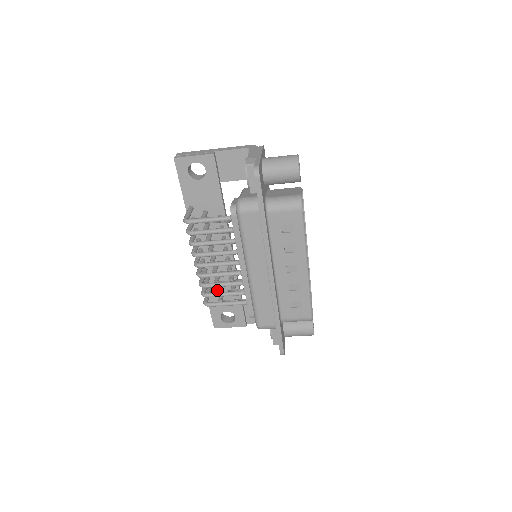
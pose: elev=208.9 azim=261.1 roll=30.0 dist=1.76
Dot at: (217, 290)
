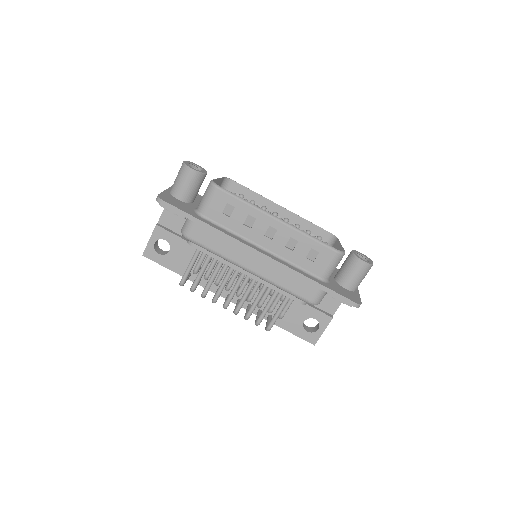
Dot at: occluded
